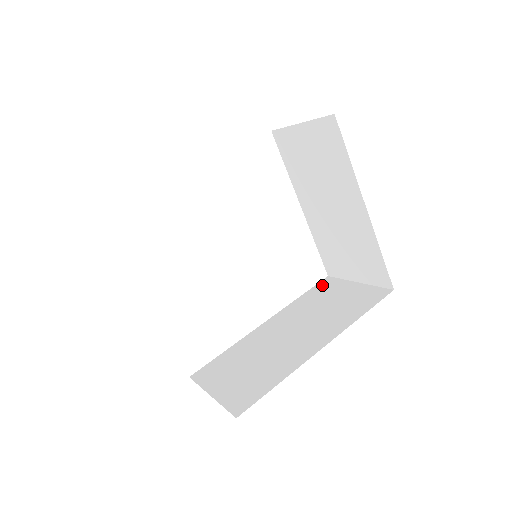
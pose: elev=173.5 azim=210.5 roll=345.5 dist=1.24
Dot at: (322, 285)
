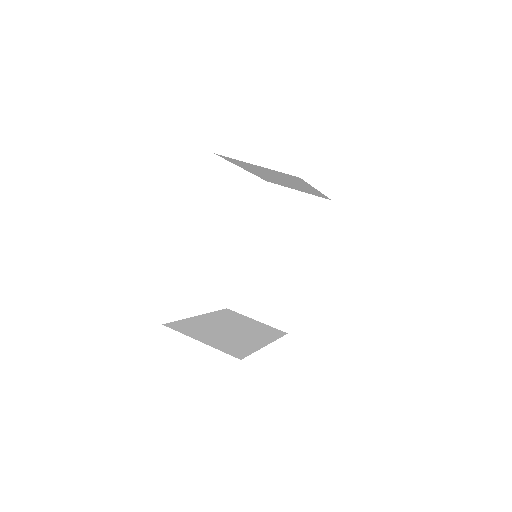
Dot at: (269, 195)
